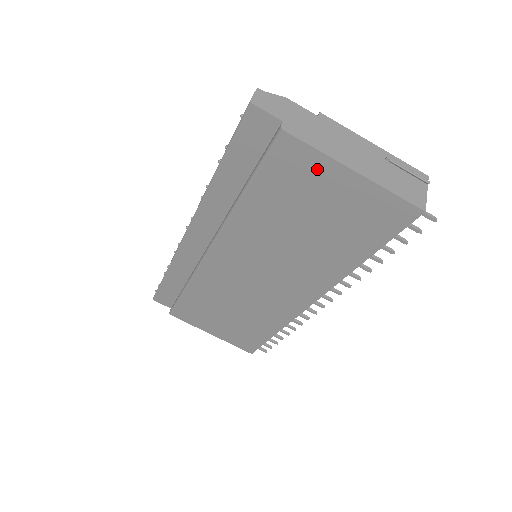
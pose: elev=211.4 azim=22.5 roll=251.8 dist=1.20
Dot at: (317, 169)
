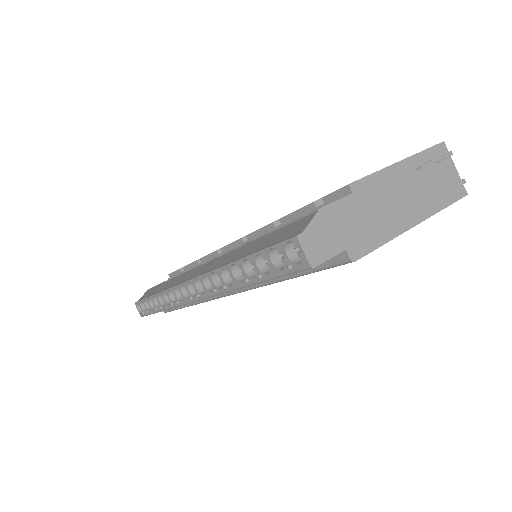
Dot at: occluded
